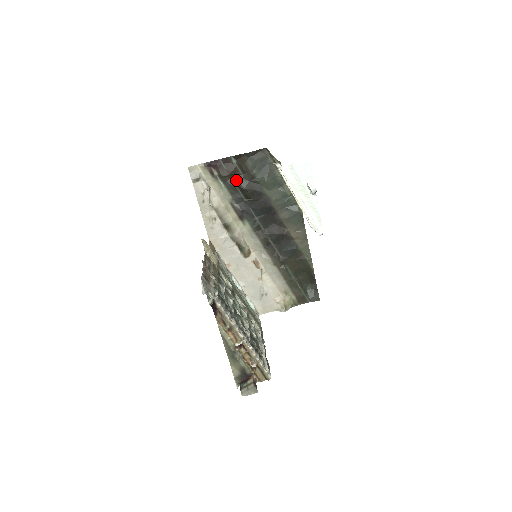
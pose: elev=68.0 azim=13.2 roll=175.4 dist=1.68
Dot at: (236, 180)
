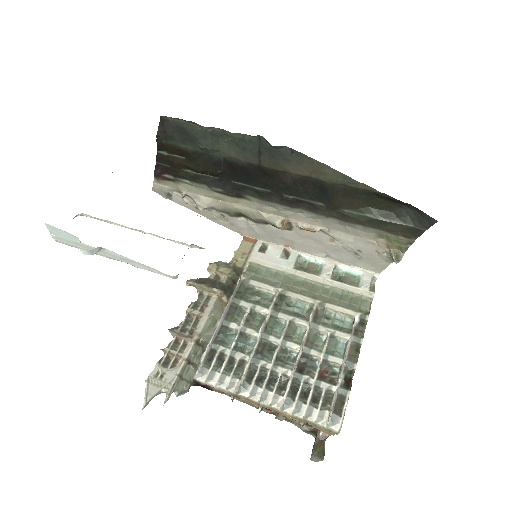
Dot at: (188, 168)
